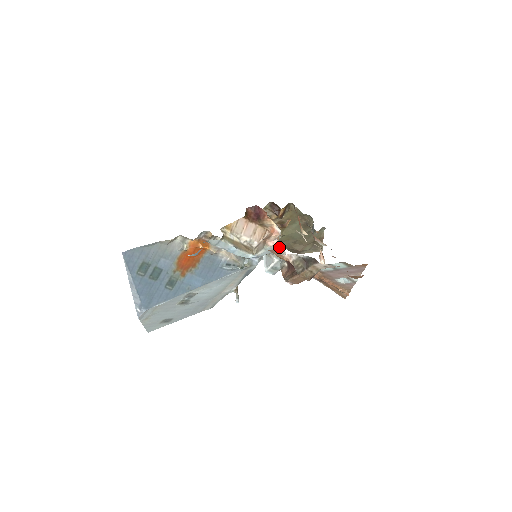
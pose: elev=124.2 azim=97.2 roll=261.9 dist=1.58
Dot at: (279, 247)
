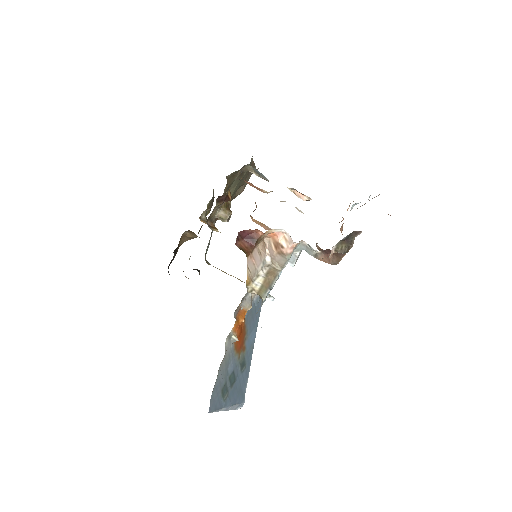
Dot at: occluded
